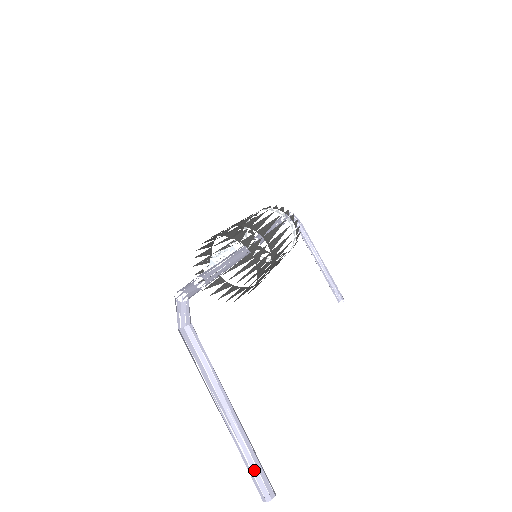
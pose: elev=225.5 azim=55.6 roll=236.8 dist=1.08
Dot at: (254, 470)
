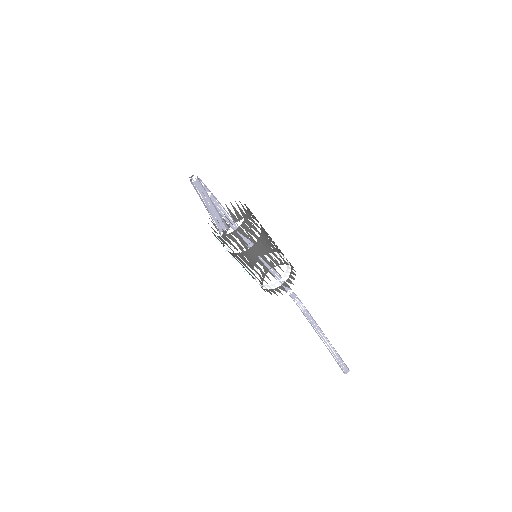
Dot at: (218, 218)
